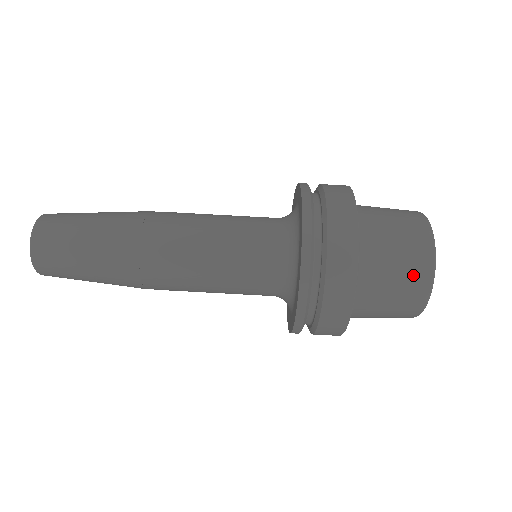
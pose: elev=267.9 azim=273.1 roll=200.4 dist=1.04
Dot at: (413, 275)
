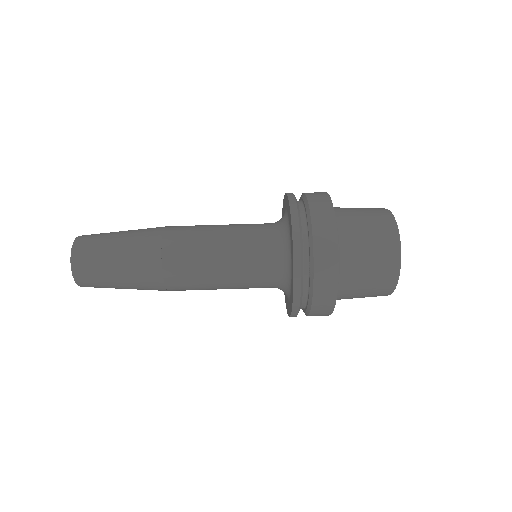
Dot at: (382, 232)
